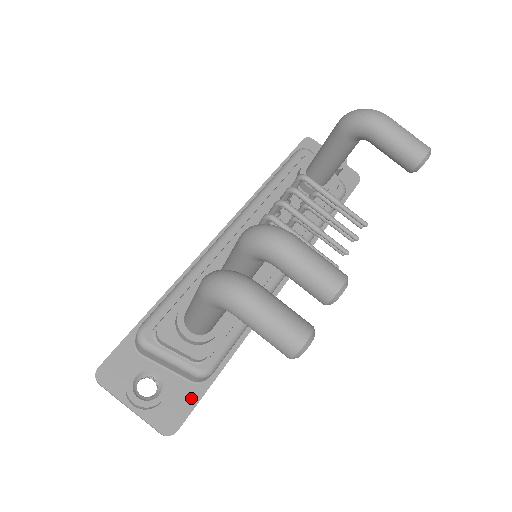
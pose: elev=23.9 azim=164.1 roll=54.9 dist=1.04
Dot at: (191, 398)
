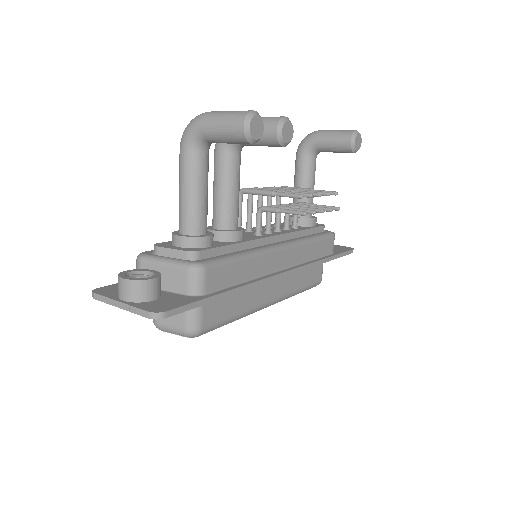
Dot at: (185, 301)
